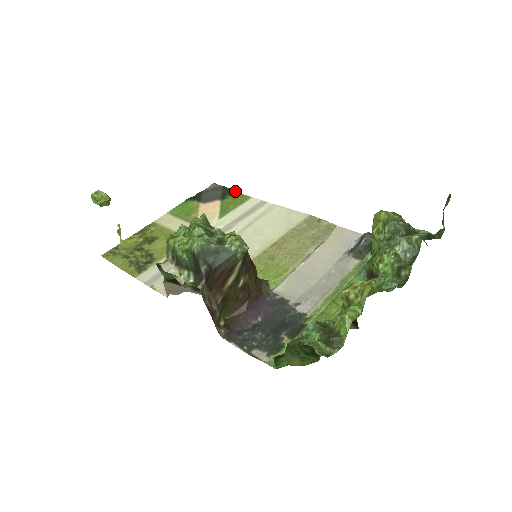
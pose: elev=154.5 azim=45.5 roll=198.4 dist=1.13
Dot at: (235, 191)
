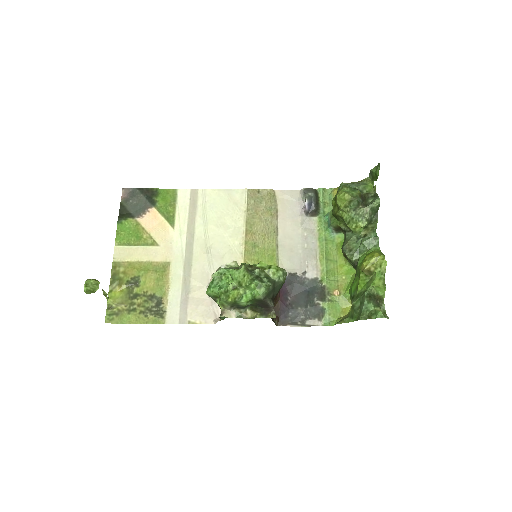
Dot at: (155, 189)
